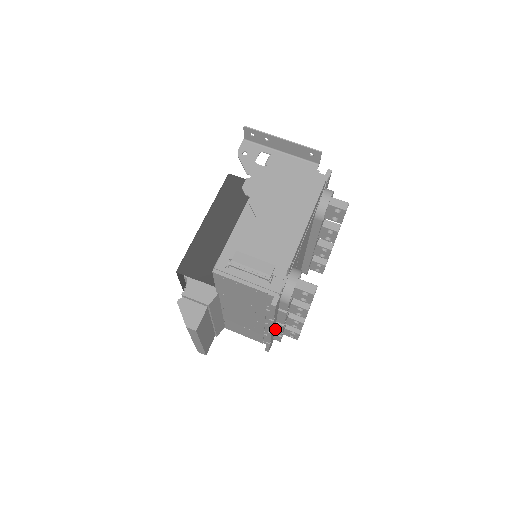
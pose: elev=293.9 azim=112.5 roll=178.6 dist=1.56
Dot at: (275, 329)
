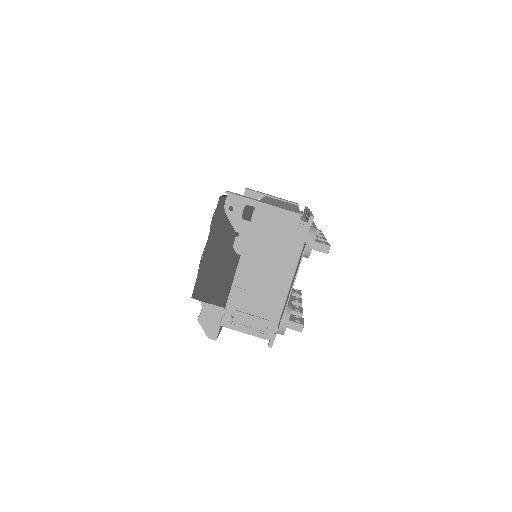
Dot at: occluded
